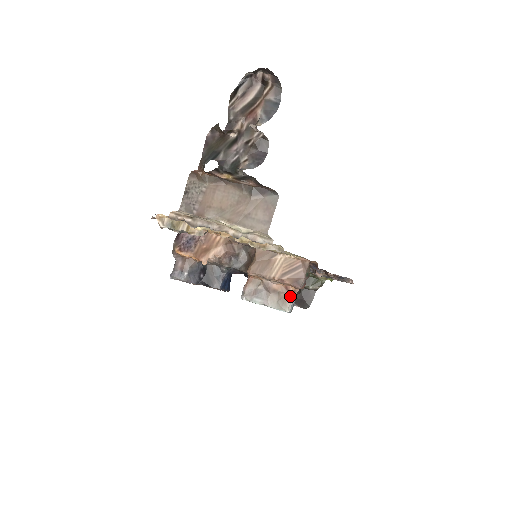
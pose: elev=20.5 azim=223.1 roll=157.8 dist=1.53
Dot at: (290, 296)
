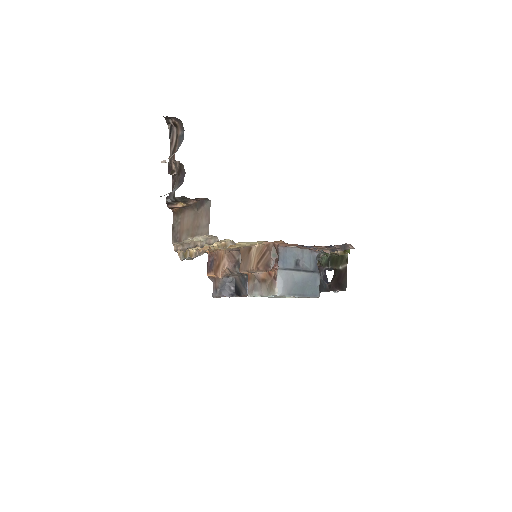
Dot at: (274, 280)
